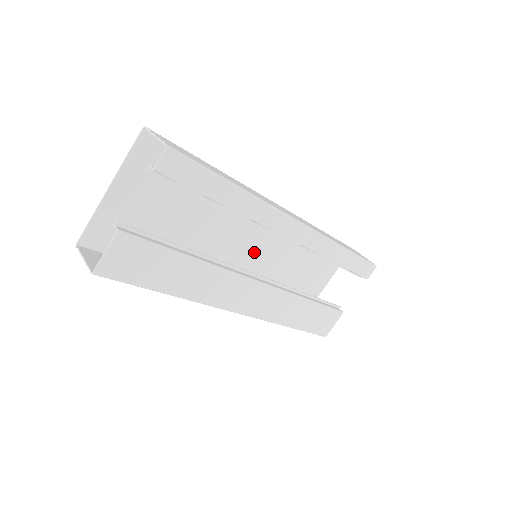
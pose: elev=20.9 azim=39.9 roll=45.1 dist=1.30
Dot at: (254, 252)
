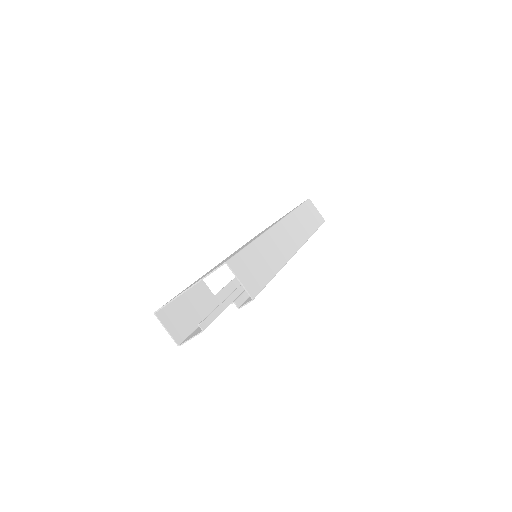
Dot at: occluded
